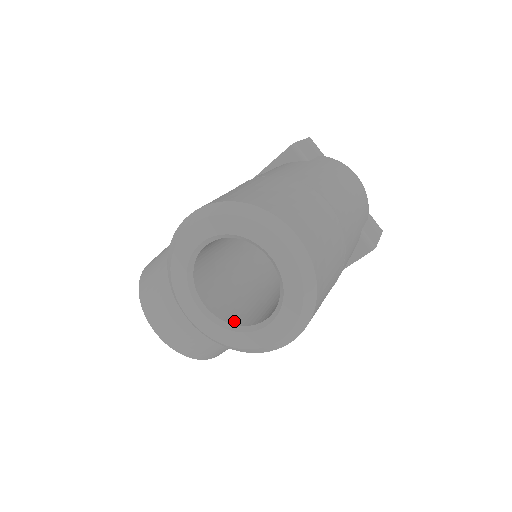
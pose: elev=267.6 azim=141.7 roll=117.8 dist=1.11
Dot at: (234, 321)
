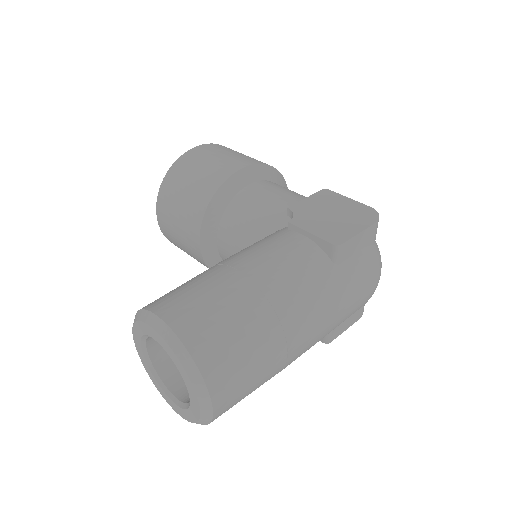
Dot at: (160, 368)
